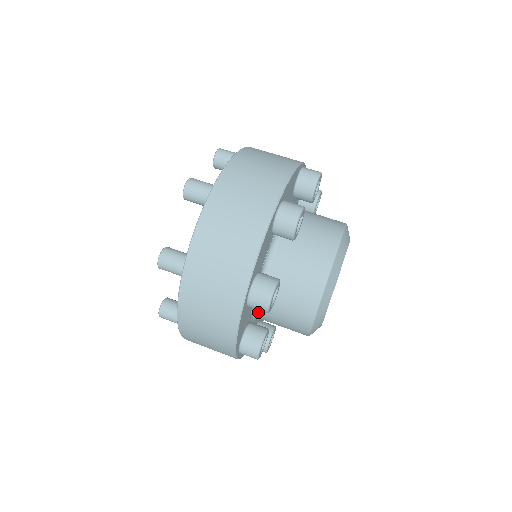
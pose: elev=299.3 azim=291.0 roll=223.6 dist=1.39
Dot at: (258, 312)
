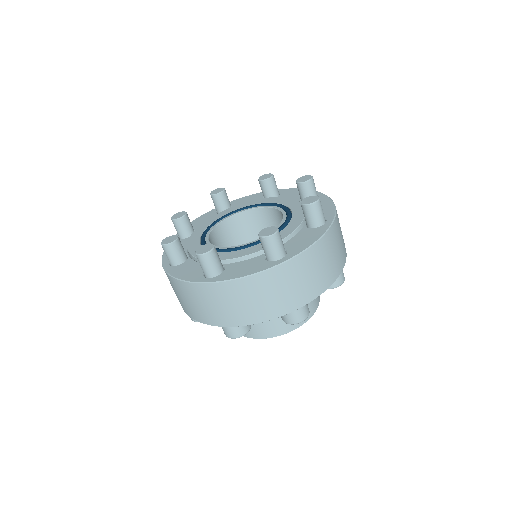
Dot at: occluded
